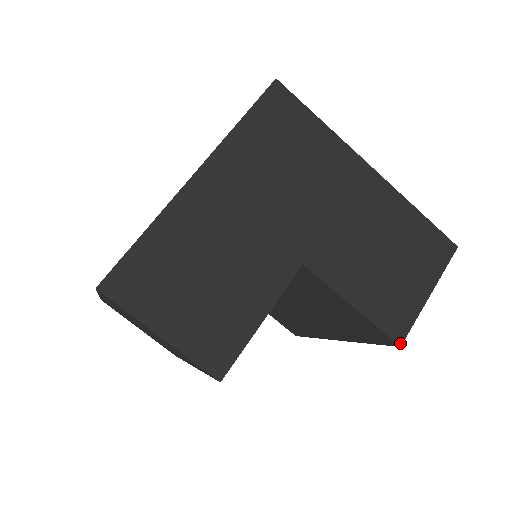
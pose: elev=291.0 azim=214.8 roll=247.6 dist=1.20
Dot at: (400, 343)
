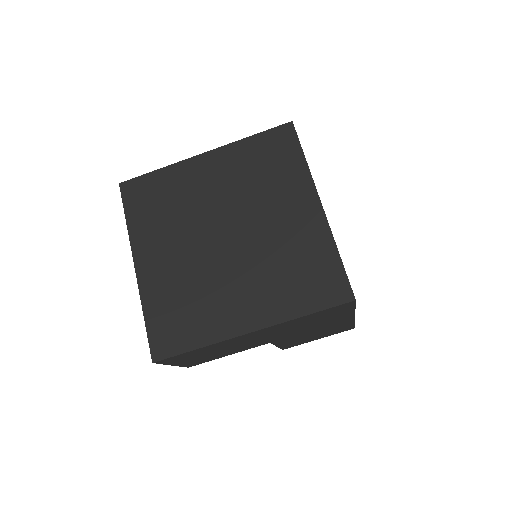
Dot at: occluded
